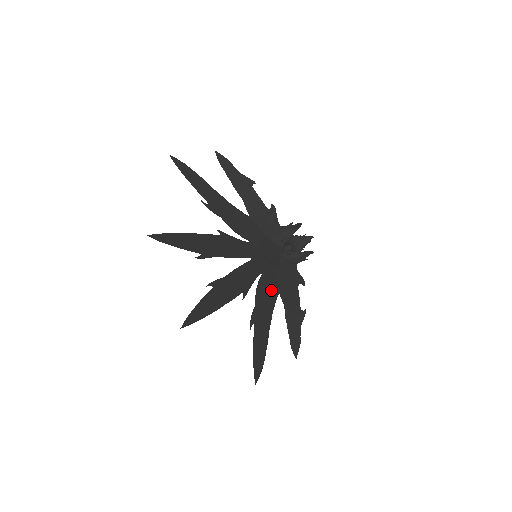
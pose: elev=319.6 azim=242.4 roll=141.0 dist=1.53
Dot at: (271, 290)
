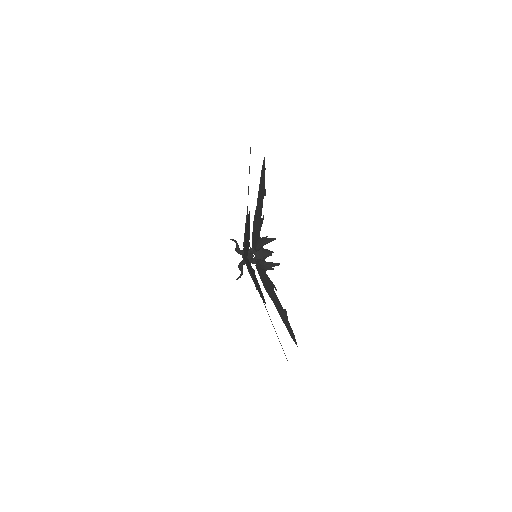
Dot at: occluded
